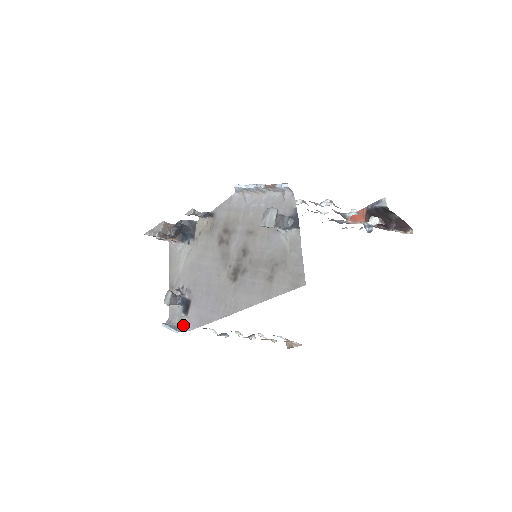
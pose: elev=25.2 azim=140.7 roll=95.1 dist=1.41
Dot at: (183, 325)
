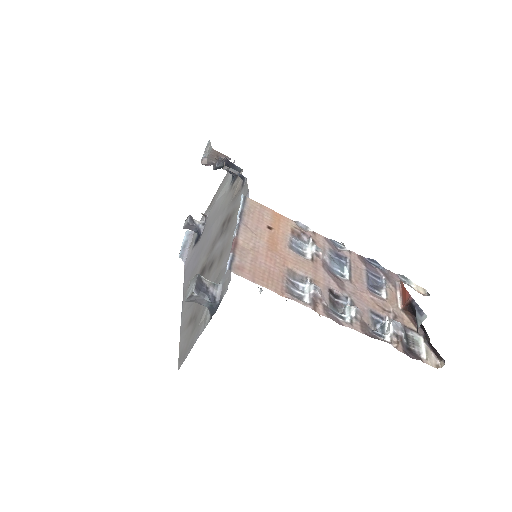
Dot at: (188, 251)
